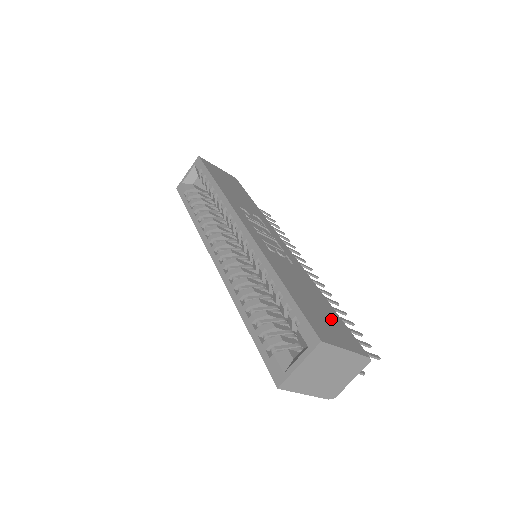
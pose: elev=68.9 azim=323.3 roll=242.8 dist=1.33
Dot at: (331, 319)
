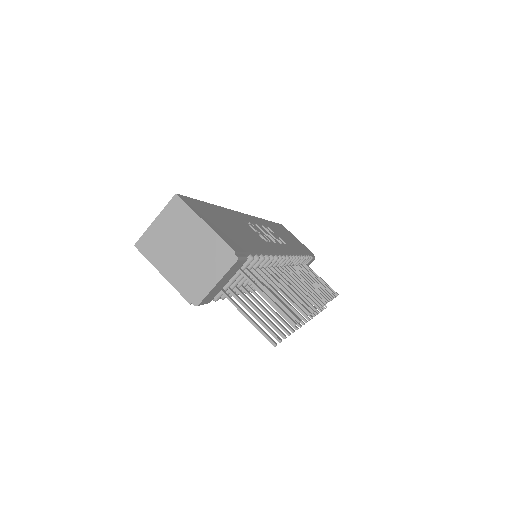
Dot at: (234, 234)
